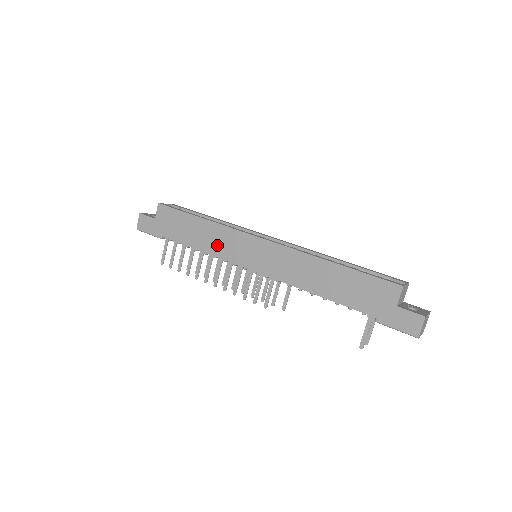
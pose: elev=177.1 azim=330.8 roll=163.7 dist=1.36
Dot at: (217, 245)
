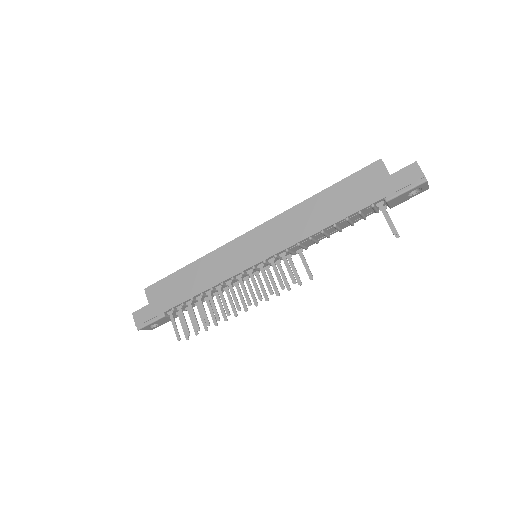
Dot at: (217, 272)
